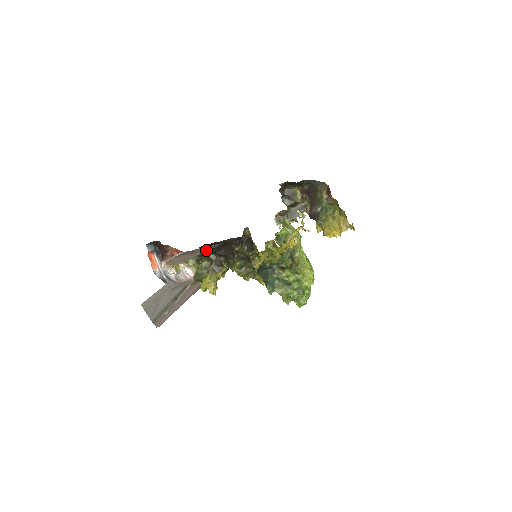
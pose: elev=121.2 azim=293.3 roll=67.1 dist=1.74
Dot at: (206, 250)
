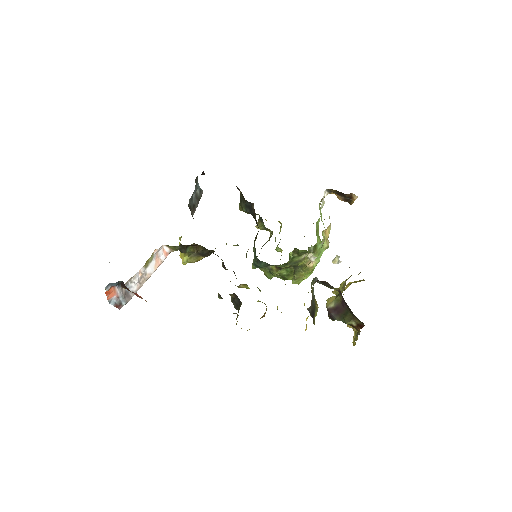
Dot at: occluded
